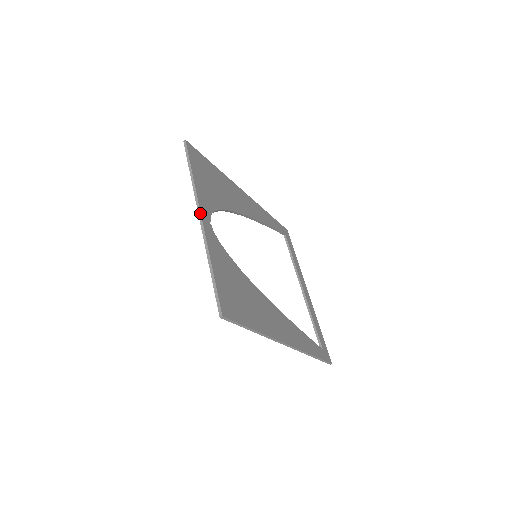
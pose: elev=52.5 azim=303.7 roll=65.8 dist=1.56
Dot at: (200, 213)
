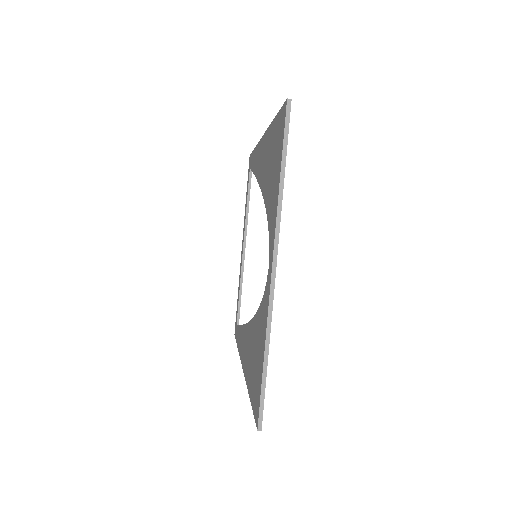
Dot at: (276, 262)
